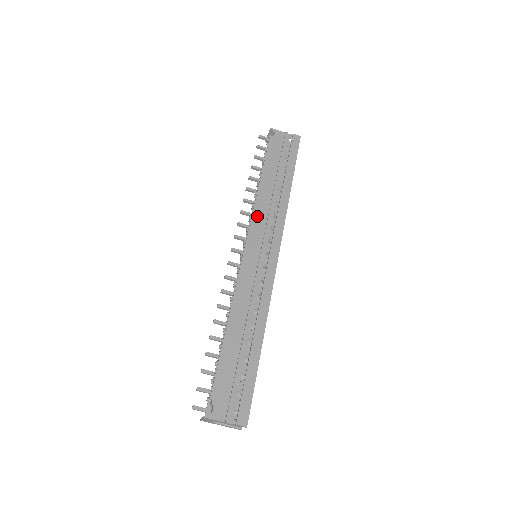
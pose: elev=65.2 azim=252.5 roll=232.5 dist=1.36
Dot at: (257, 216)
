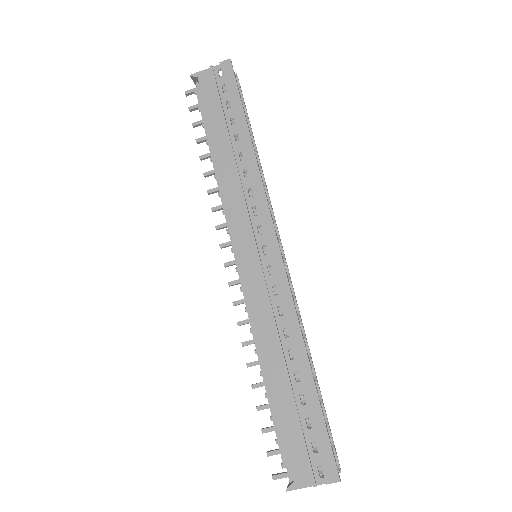
Dot at: (230, 208)
